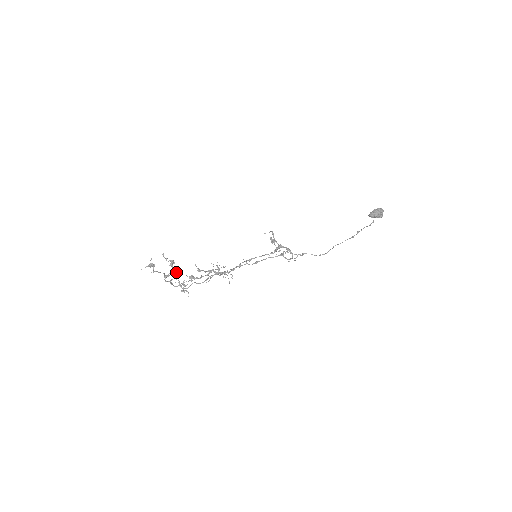
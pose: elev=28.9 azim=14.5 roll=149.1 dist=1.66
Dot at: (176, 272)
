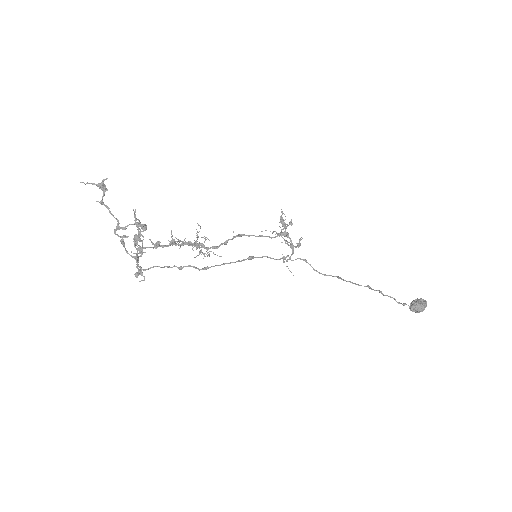
Dot at: (140, 240)
